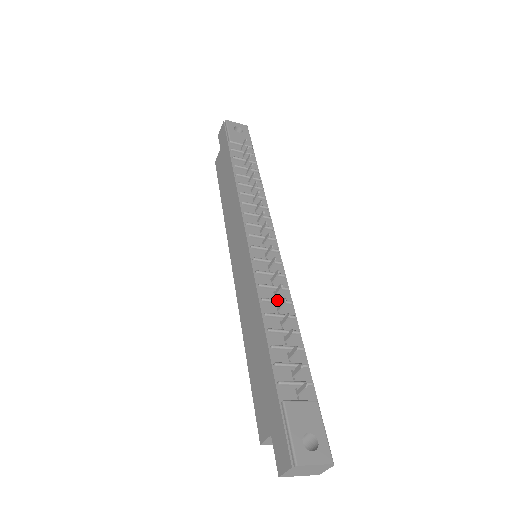
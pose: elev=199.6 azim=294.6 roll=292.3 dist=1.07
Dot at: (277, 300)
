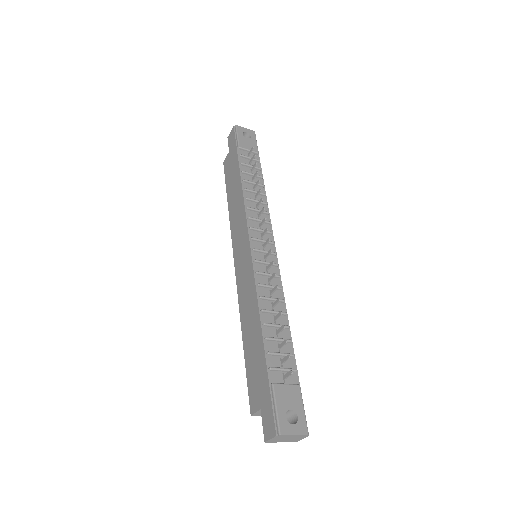
Dot at: (272, 298)
